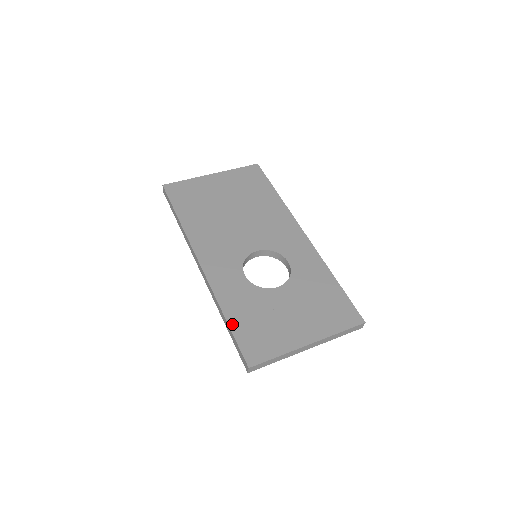
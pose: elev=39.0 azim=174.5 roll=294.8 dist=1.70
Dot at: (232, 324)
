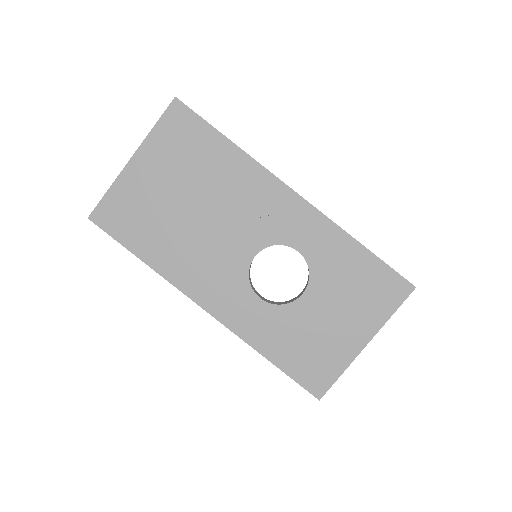
Dot at: (279, 364)
